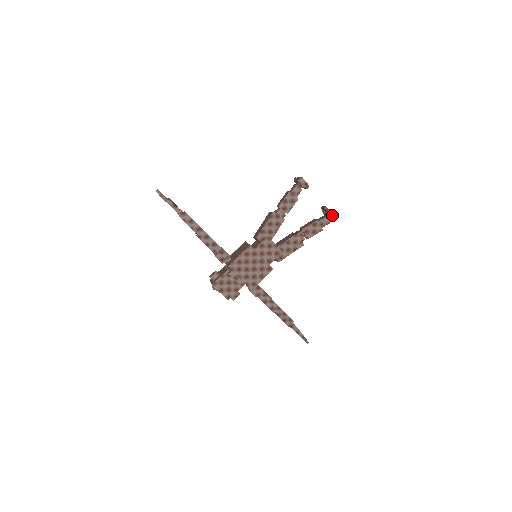
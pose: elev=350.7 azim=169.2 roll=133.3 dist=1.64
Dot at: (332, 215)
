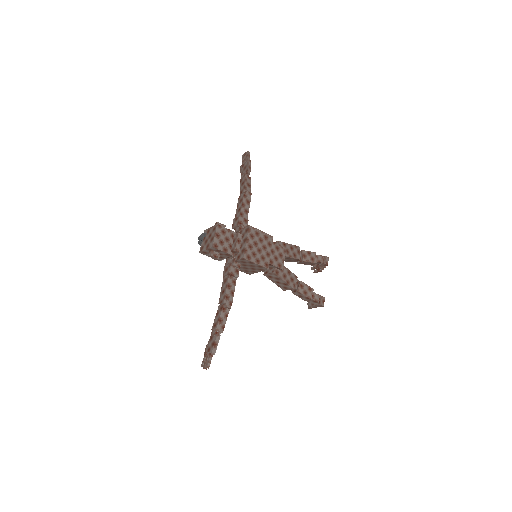
Dot at: (323, 300)
